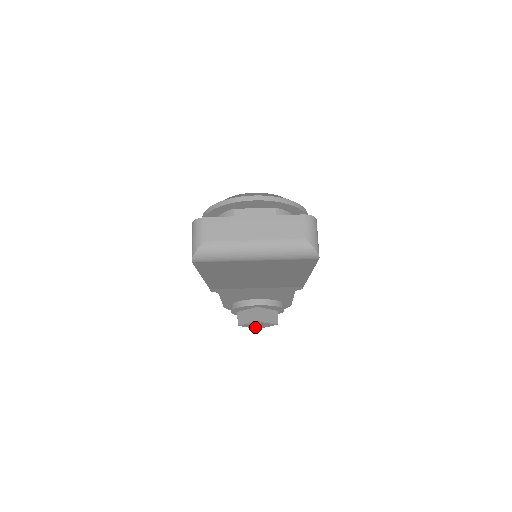
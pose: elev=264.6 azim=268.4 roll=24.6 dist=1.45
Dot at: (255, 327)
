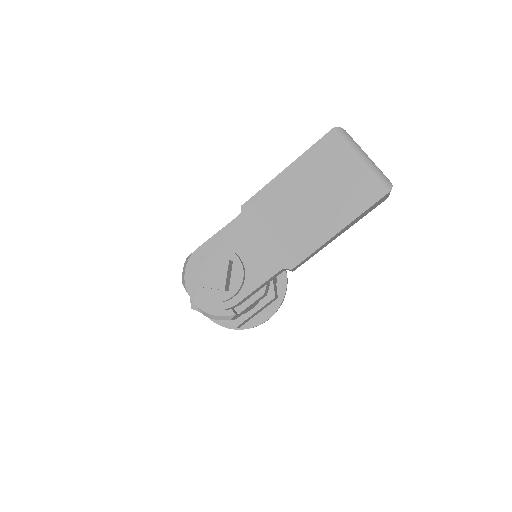
Dot at: (201, 278)
